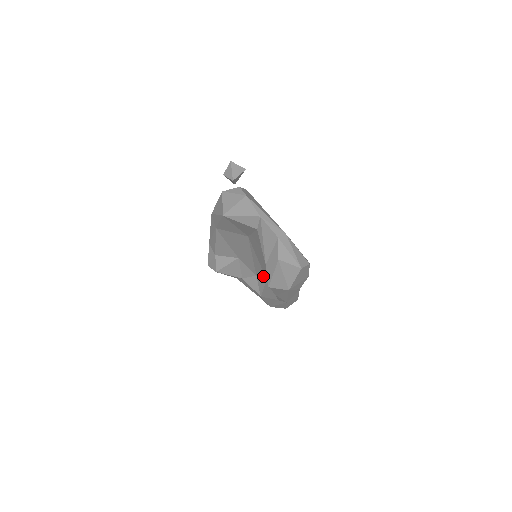
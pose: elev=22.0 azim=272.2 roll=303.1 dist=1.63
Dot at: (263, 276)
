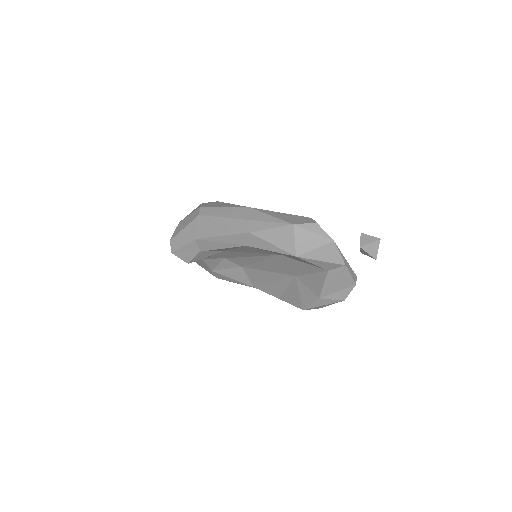
Dot at: (240, 264)
